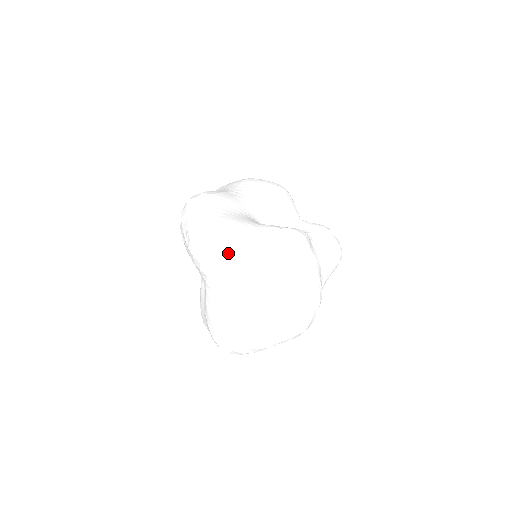
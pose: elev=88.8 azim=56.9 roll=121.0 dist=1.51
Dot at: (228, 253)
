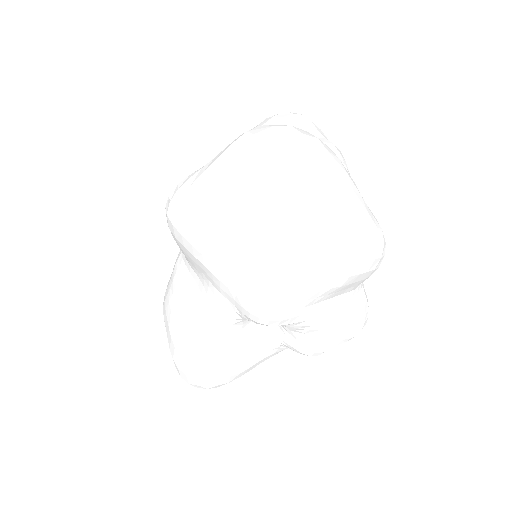
Dot at: (322, 132)
